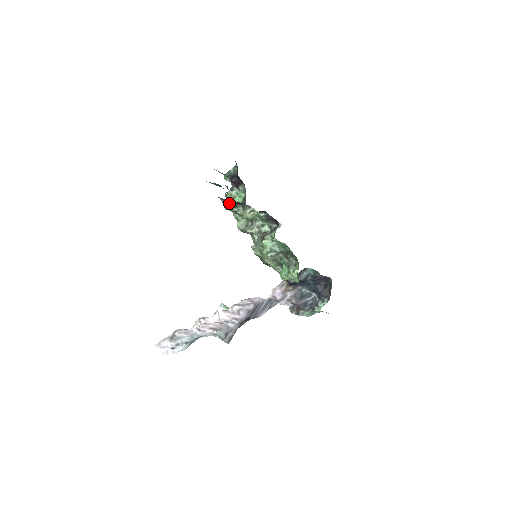
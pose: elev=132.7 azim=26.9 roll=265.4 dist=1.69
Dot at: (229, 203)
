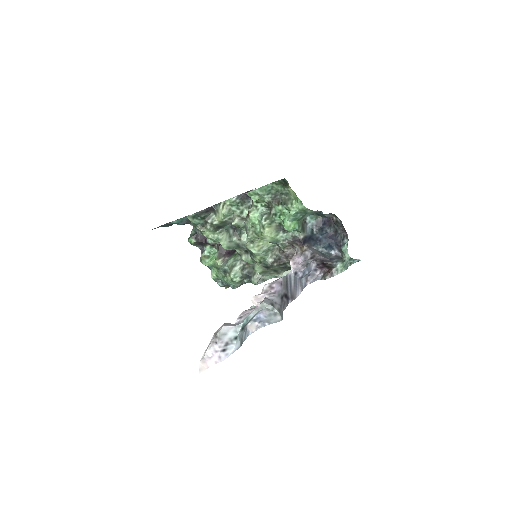
Dot at: (200, 217)
